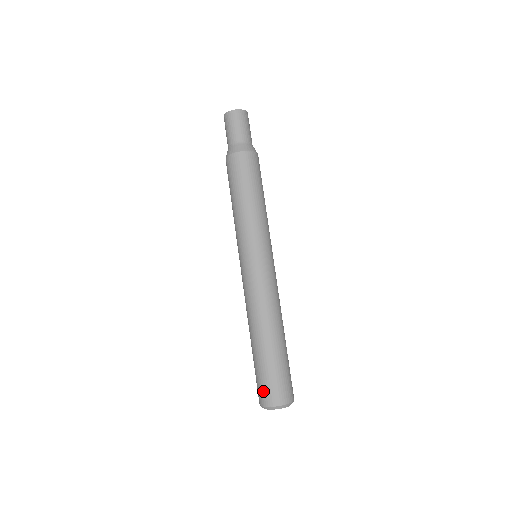
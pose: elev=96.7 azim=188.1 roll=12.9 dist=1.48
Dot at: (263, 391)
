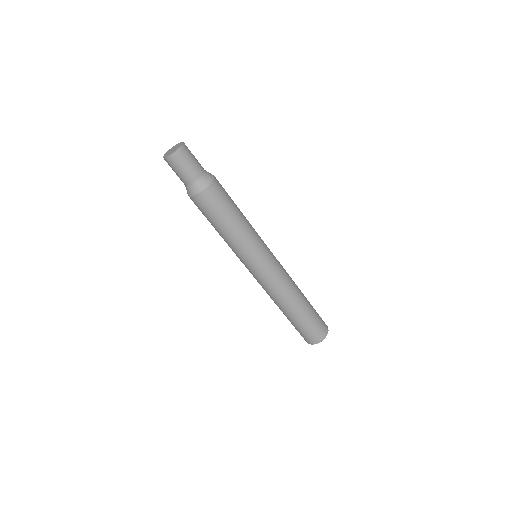
Dot at: (300, 334)
